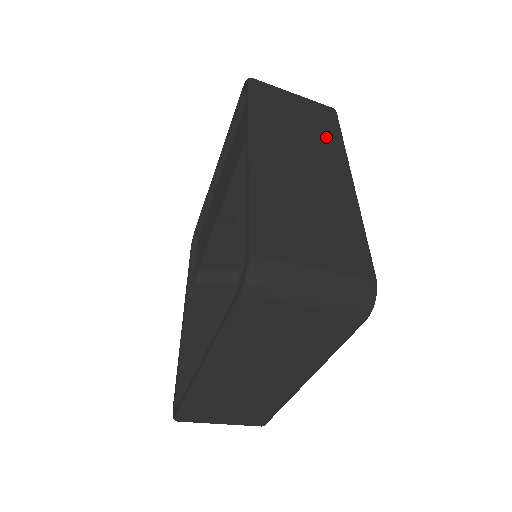
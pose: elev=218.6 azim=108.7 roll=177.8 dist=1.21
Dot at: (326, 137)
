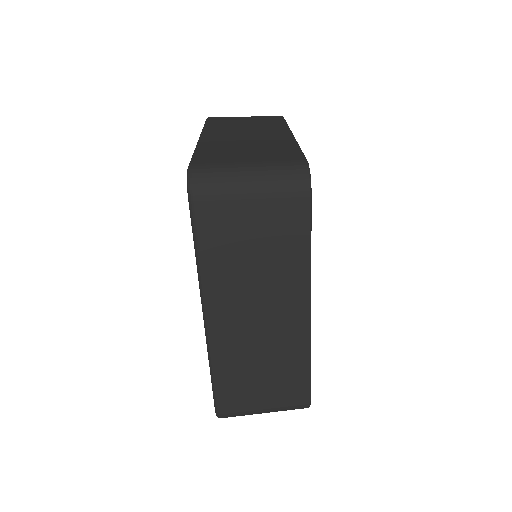
Dot at: occluded
